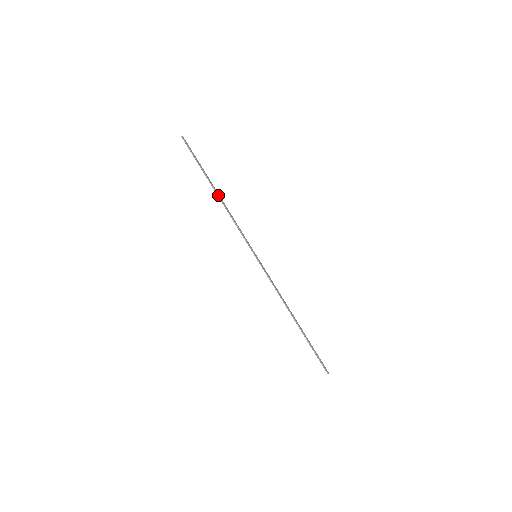
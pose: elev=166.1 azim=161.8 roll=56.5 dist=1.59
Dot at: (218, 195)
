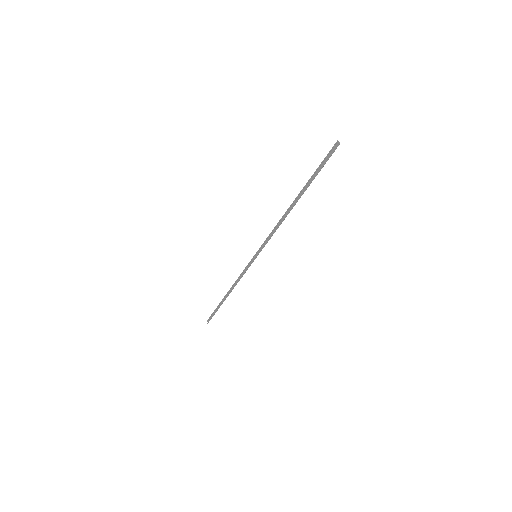
Dot at: occluded
